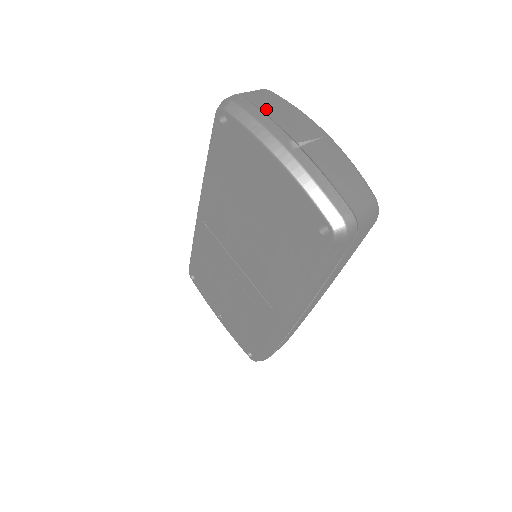
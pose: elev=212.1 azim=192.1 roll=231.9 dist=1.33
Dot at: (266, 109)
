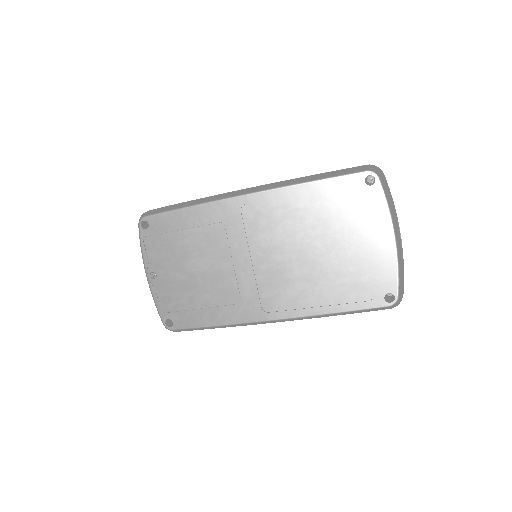
Dot at: occluded
